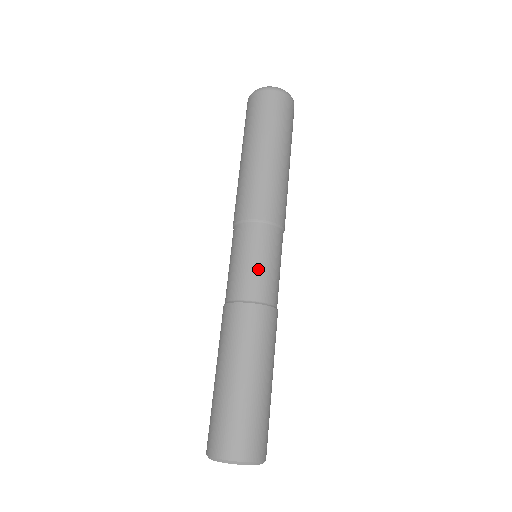
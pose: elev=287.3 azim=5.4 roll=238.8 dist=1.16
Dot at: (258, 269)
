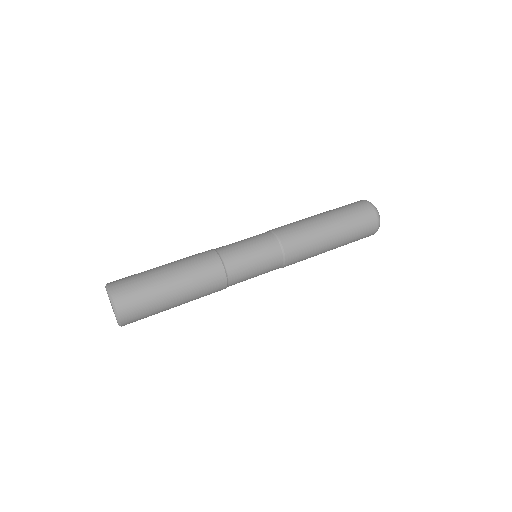
Dot at: (246, 254)
